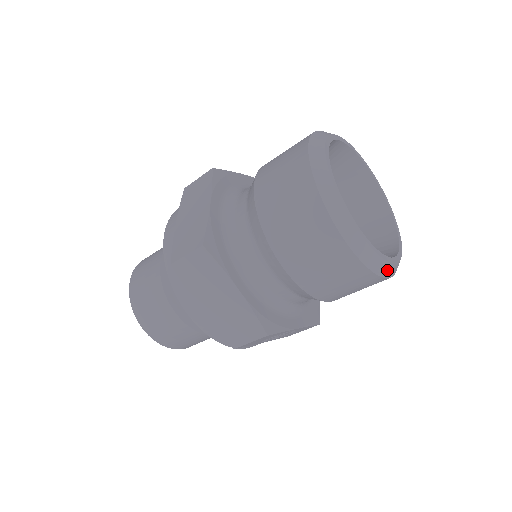
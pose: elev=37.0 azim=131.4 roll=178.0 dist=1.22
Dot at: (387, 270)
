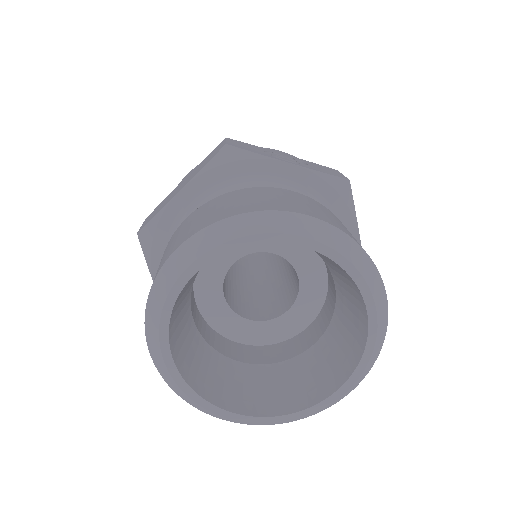
Dot at: (226, 419)
